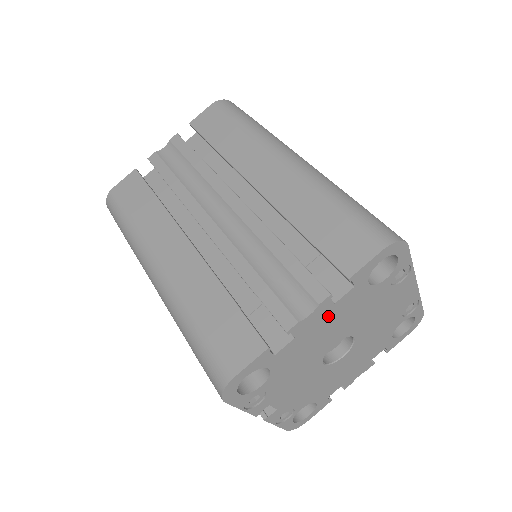
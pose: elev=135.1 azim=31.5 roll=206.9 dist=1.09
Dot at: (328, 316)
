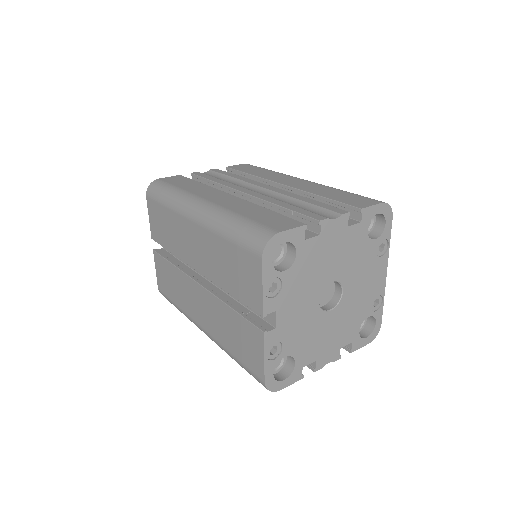
Dot at: (341, 237)
